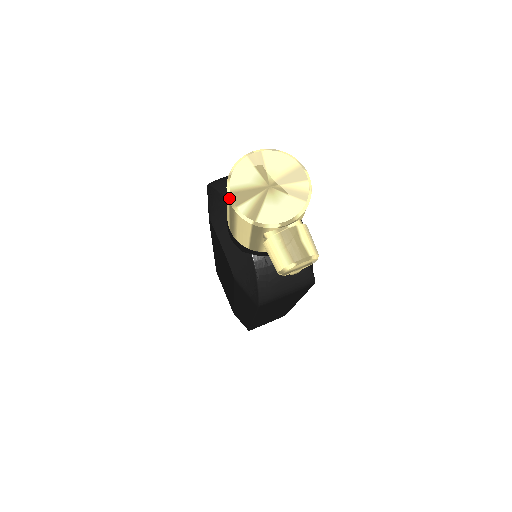
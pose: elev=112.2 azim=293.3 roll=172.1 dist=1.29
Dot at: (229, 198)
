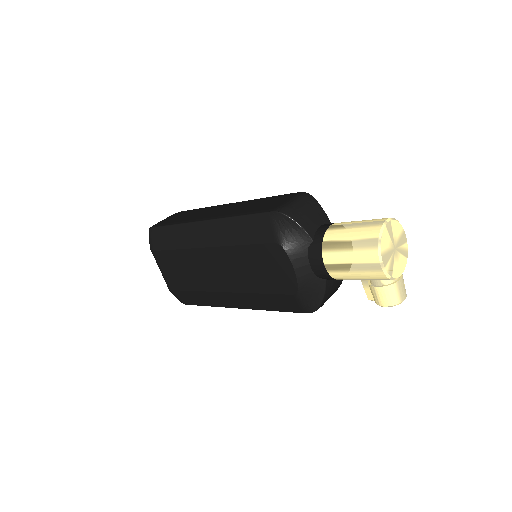
Dot at: (380, 261)
